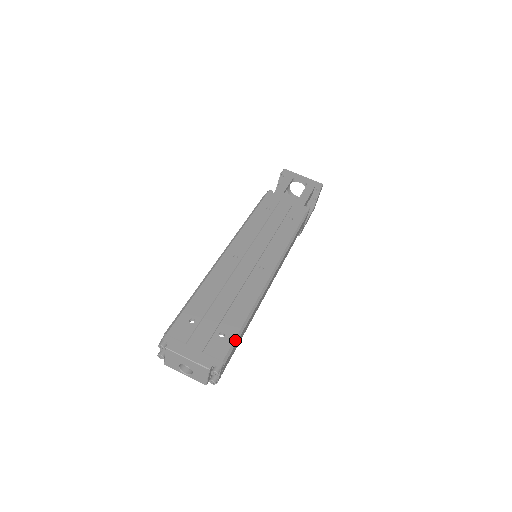
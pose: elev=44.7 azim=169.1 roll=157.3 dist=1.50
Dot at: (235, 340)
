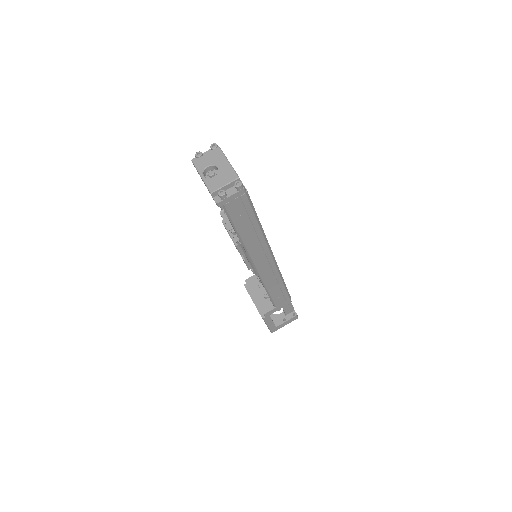
Dot at: (253, 207)
